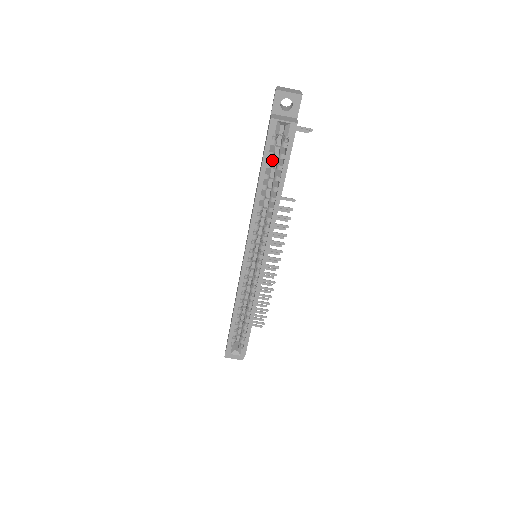
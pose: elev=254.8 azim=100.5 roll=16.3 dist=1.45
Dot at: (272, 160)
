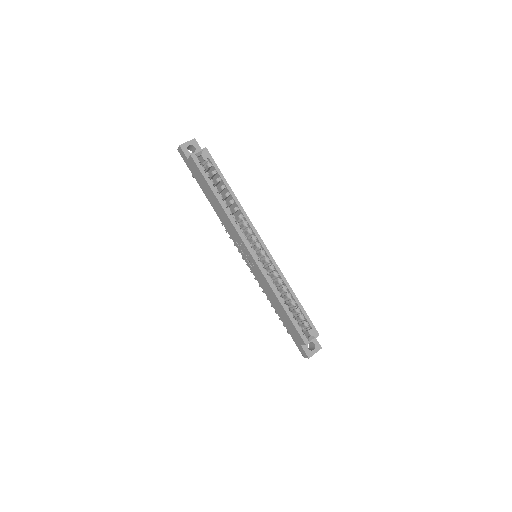
Dot at: occluded
